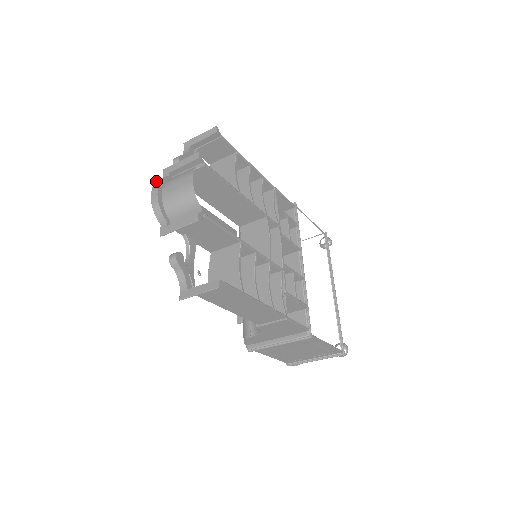
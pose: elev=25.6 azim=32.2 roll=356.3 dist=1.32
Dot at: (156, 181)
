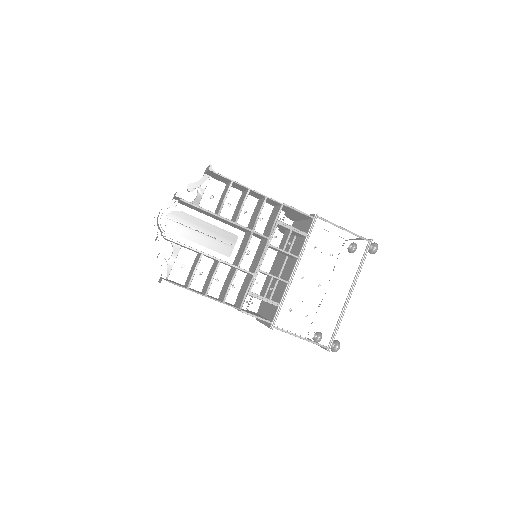
Dot at: (163, 204)
